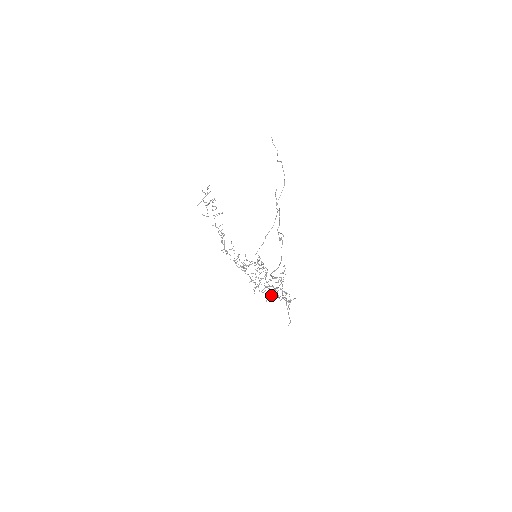
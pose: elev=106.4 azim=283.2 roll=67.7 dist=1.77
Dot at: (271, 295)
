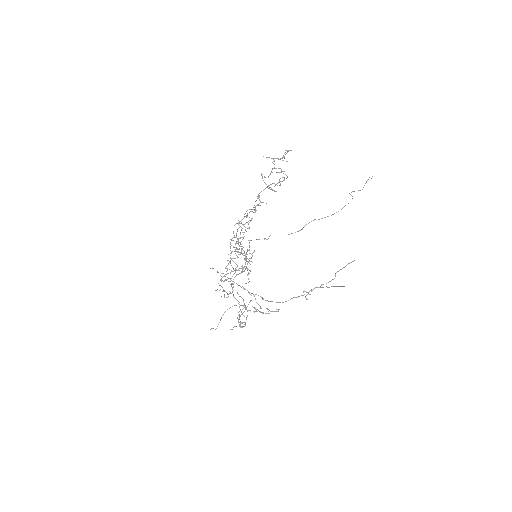
Dot at: occluded
